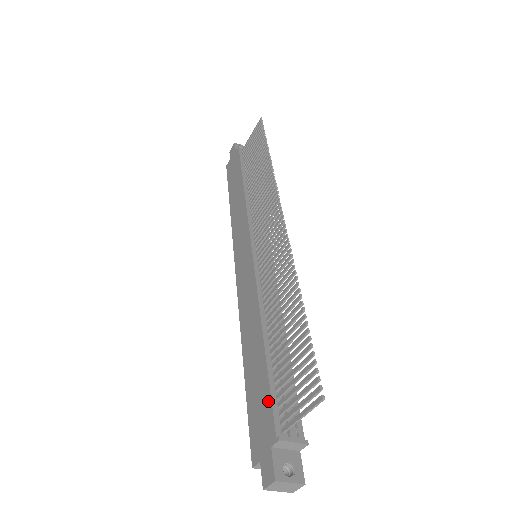
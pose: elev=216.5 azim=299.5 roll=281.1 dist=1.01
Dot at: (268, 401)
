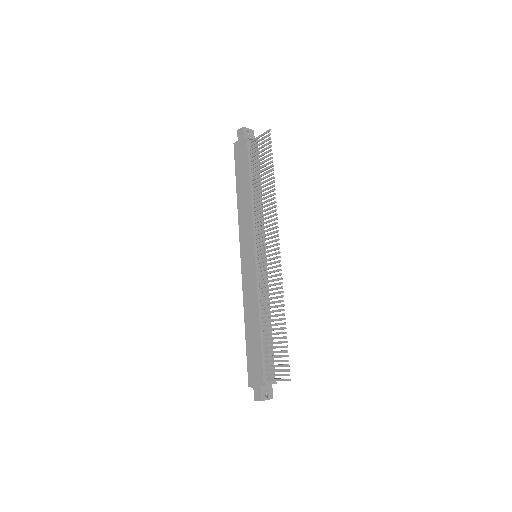
Dot at: (260, 363)
